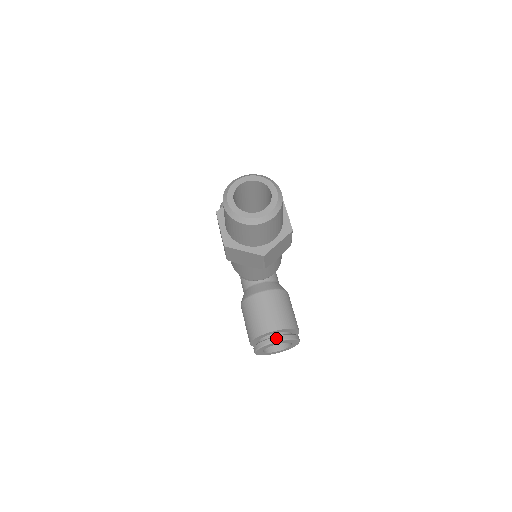
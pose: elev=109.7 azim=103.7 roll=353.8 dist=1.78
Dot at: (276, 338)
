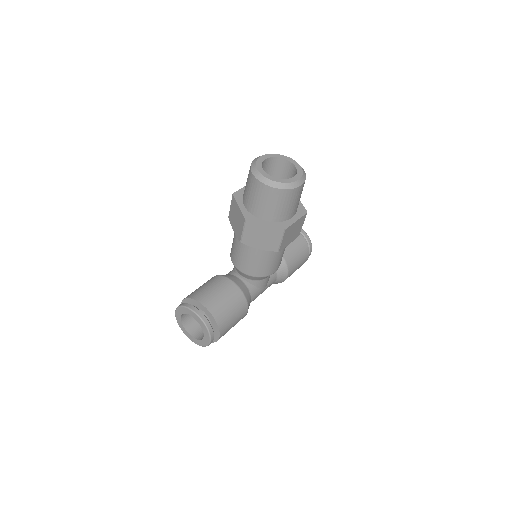
Dot at: (197, 309)
